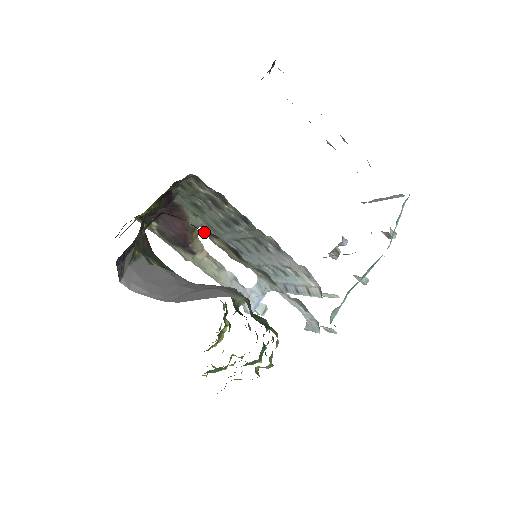
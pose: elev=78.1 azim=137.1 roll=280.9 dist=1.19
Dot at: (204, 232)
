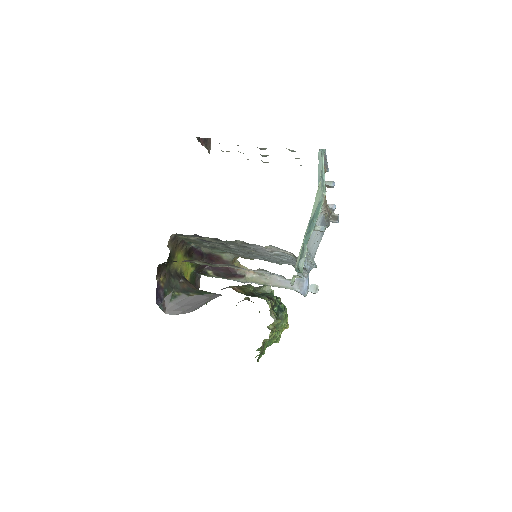
Dot at: occluded
